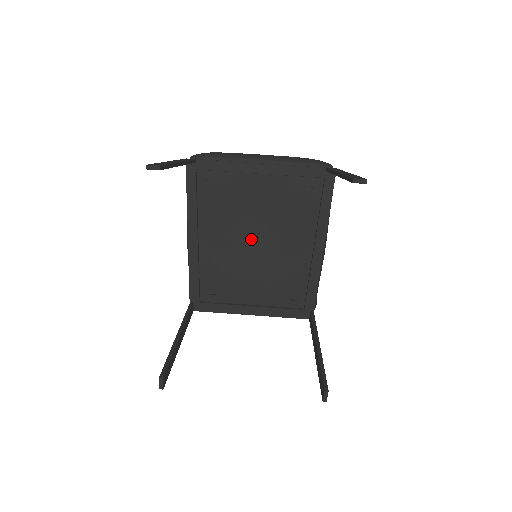
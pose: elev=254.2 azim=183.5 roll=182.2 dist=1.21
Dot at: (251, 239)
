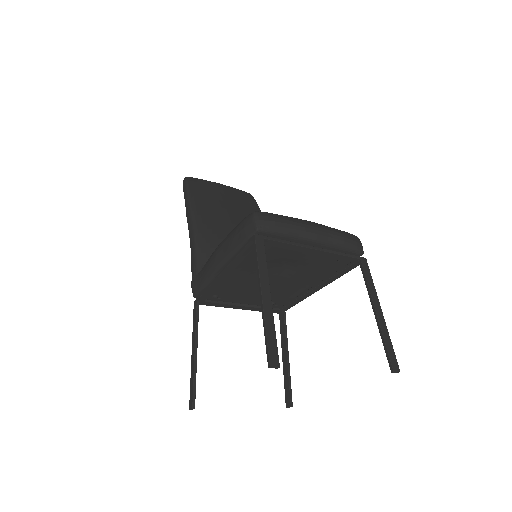
Dot at: (269, 274)
